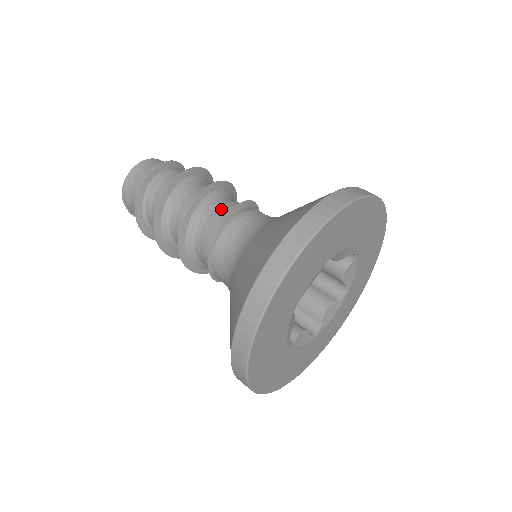
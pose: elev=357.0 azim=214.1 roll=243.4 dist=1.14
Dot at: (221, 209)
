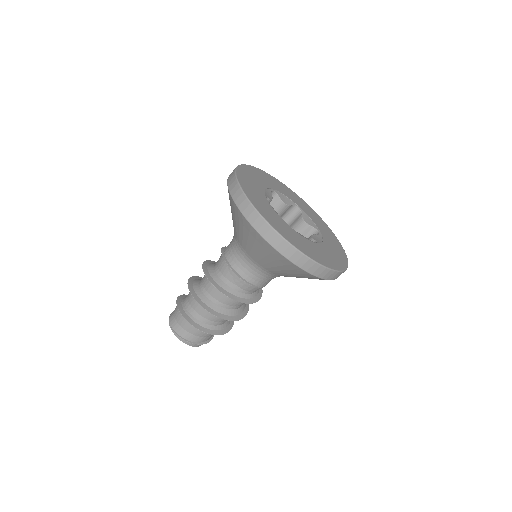
Dot at: occluded
